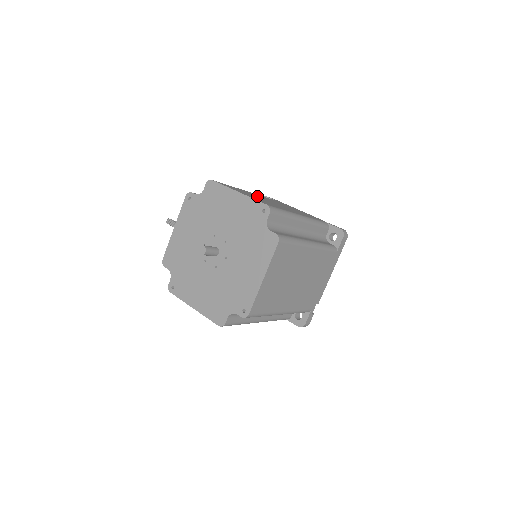
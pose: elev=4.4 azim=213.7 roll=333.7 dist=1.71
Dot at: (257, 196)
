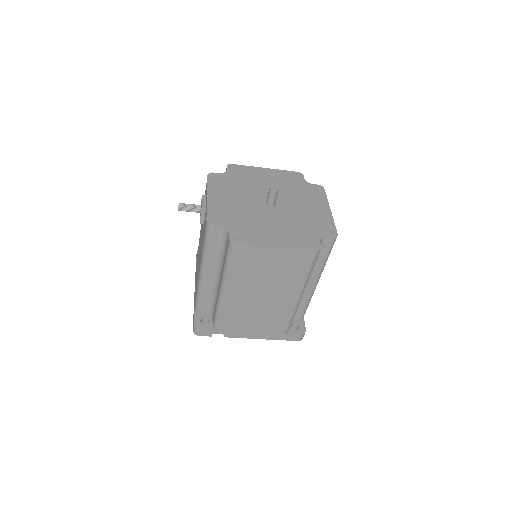
Dot at: occluded
